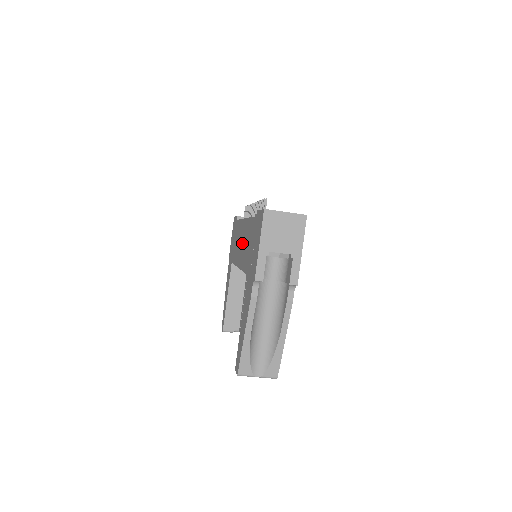
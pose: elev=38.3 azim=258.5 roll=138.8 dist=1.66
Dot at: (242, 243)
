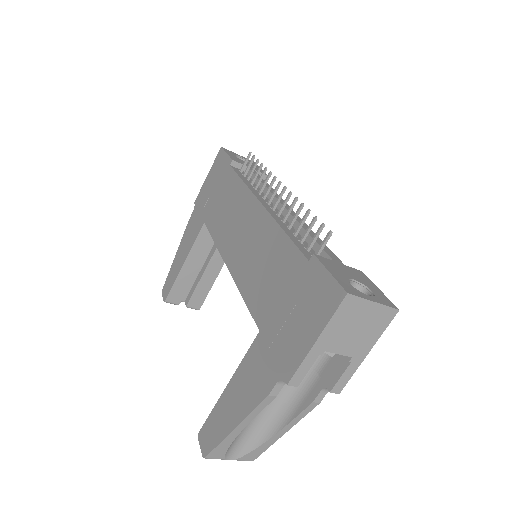
Dot at: (246, 240)
